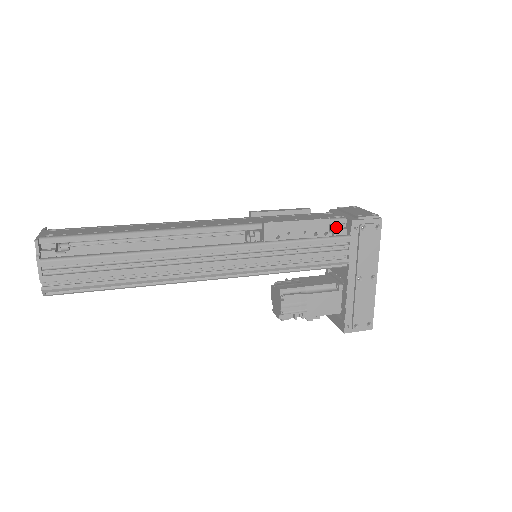
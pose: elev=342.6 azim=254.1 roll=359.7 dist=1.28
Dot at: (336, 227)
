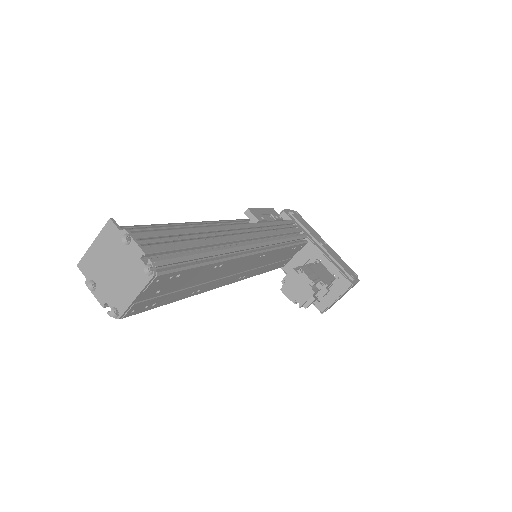
Dot at: occluded
